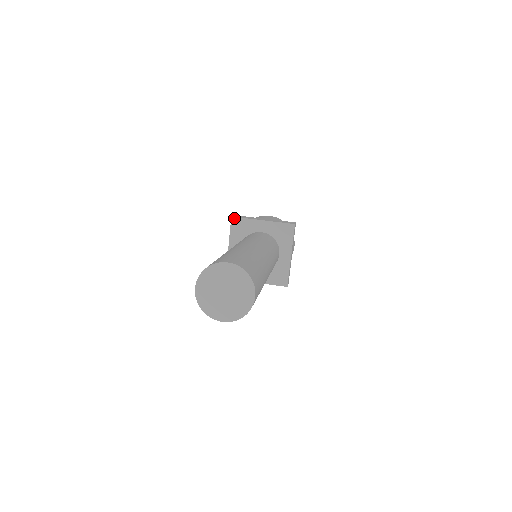
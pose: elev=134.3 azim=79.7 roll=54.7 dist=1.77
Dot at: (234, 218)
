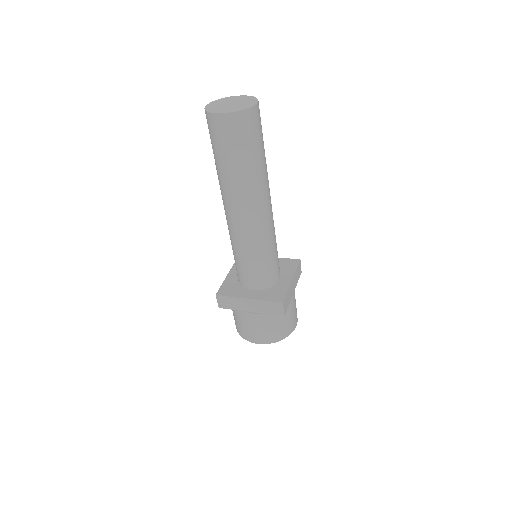
Dot at: occluded
